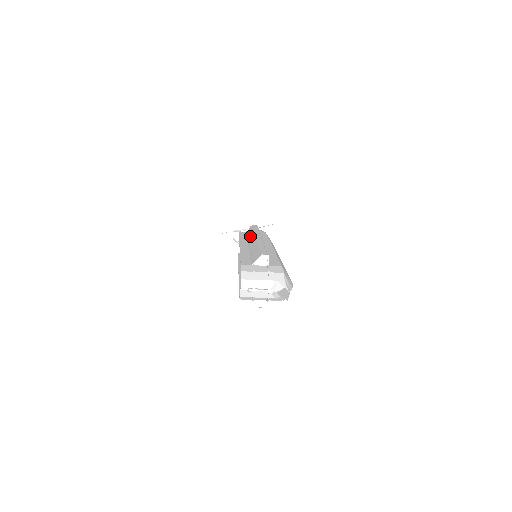
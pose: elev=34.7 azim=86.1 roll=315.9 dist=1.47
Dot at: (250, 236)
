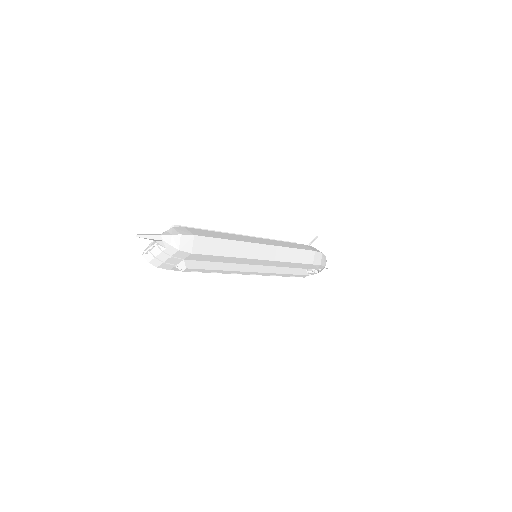
Dot at: occluded
